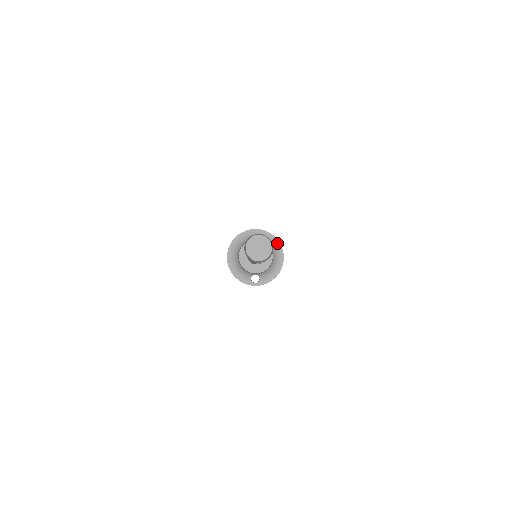
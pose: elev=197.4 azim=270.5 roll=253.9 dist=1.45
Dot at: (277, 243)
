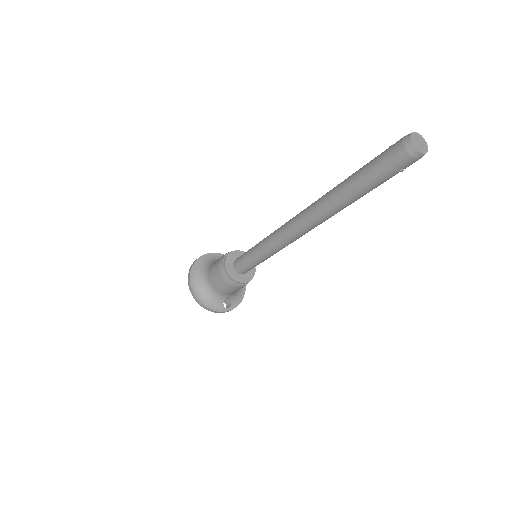
Dot at: occluded
